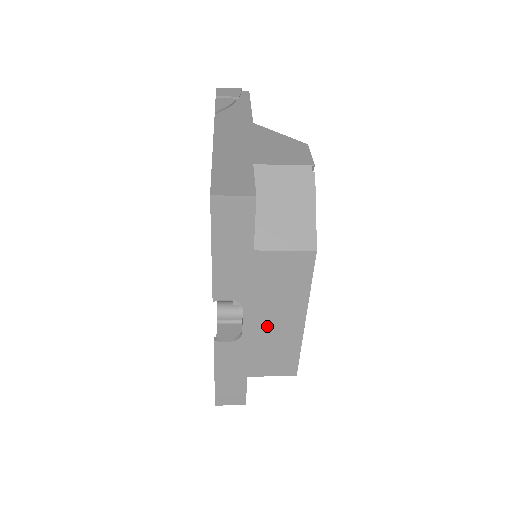
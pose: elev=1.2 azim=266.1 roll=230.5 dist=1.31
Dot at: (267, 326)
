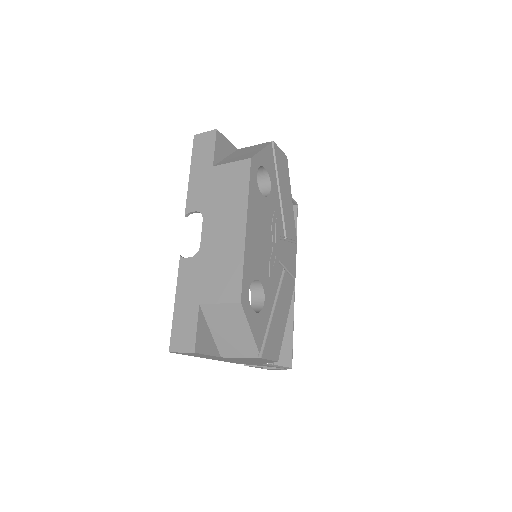
Dot at: (218, 236)
